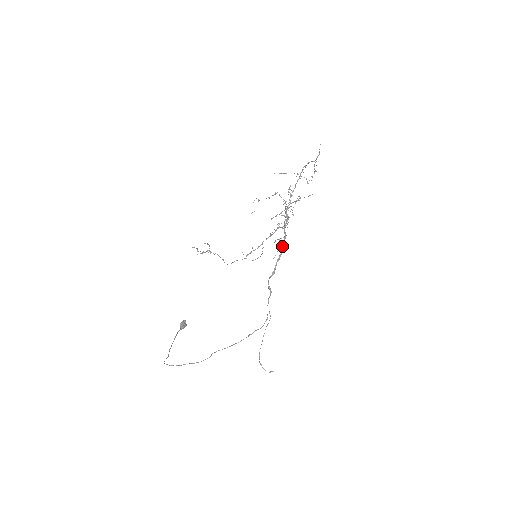
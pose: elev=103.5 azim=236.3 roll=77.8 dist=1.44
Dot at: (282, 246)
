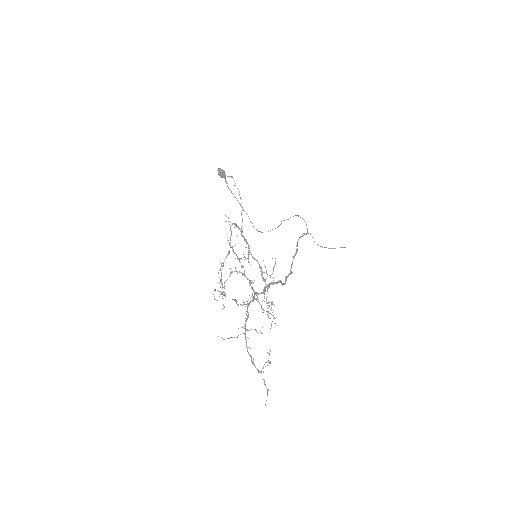
Dot at: occluded
